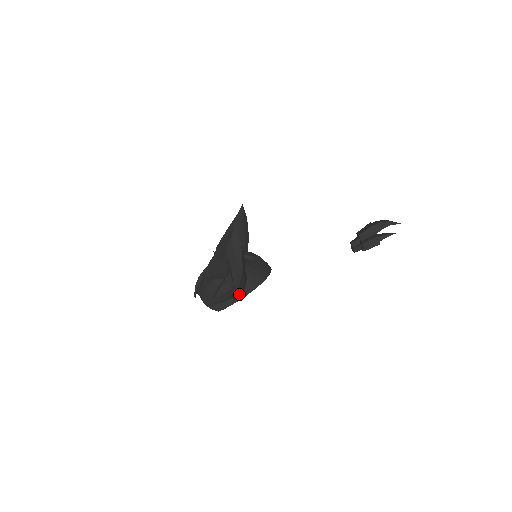
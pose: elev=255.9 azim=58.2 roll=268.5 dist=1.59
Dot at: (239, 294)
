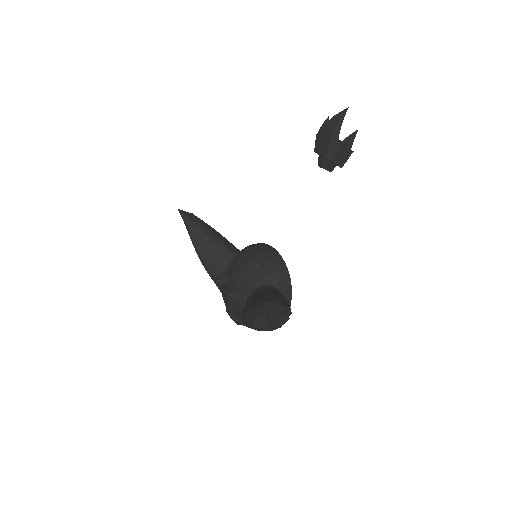
Dot at: occluded
